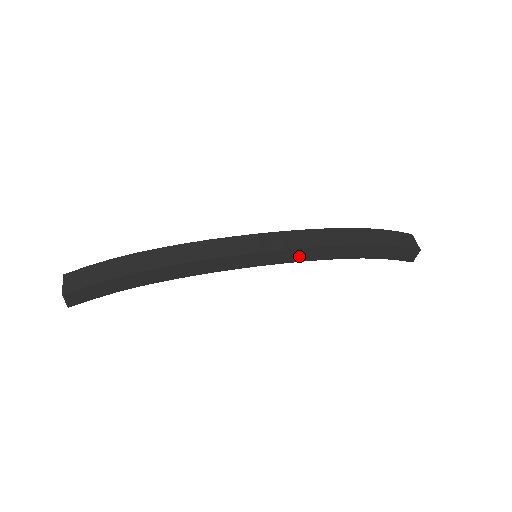
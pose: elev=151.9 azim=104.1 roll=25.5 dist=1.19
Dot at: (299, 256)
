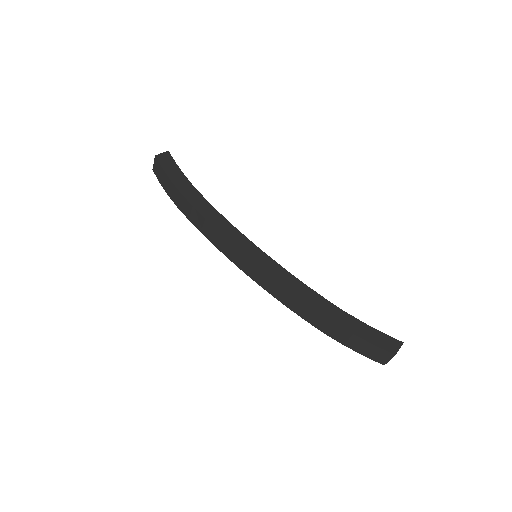
Dot at: occluded
